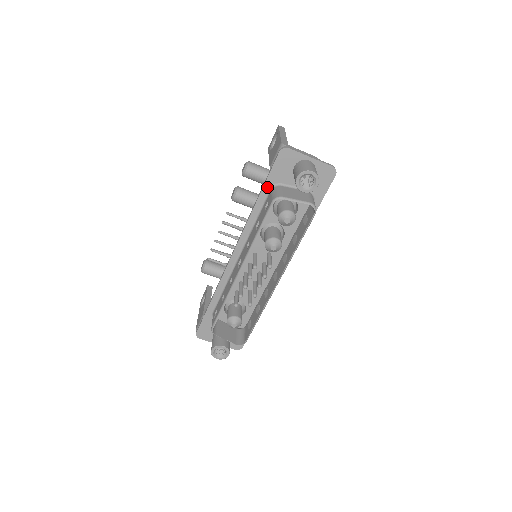
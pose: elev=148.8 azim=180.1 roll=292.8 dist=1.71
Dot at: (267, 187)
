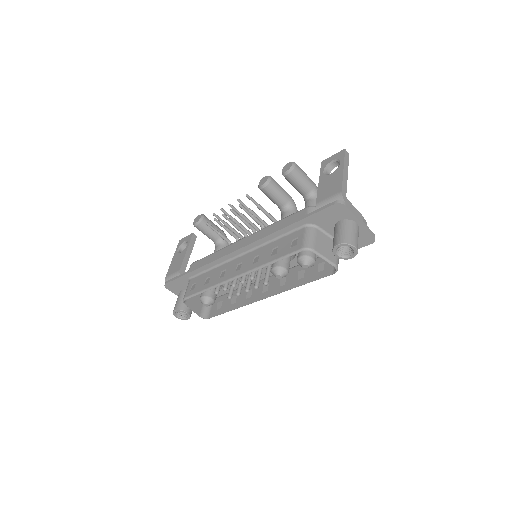
Dot at: (303, 222)
